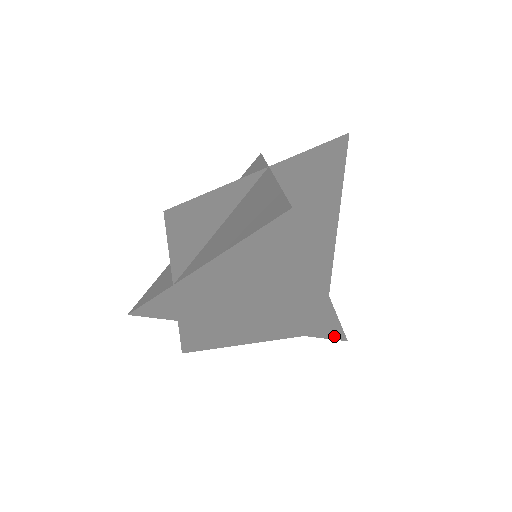
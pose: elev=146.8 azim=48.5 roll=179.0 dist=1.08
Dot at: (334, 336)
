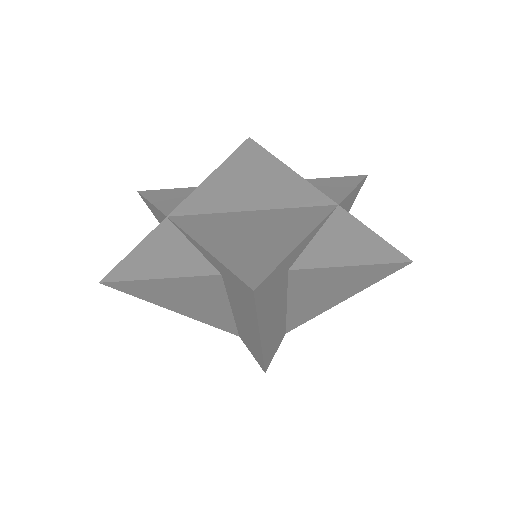
Dot at: (258, 361)
